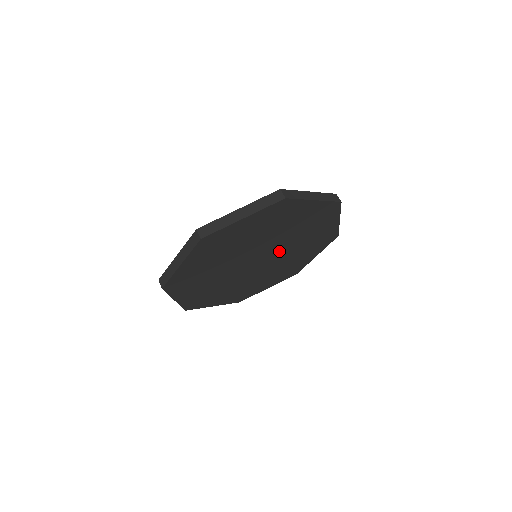
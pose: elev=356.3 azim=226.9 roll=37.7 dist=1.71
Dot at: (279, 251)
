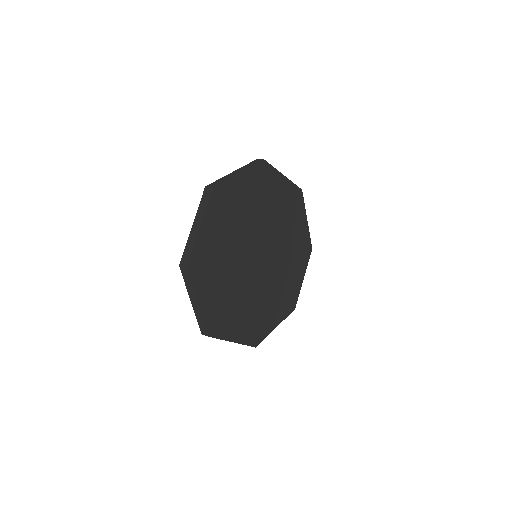
Dot at: (273, 250)
